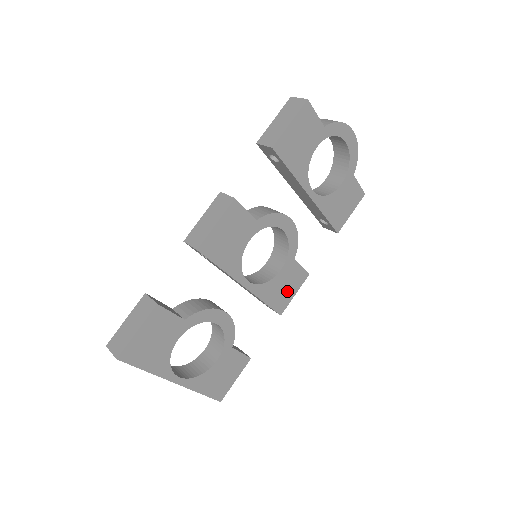
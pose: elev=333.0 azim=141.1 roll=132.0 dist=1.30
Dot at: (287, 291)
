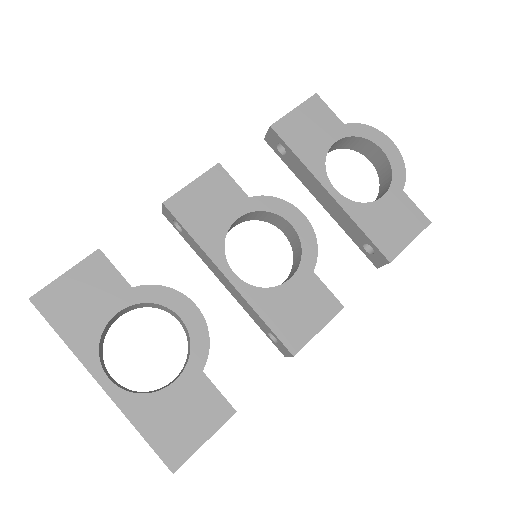
Dot at: (304, 318)
